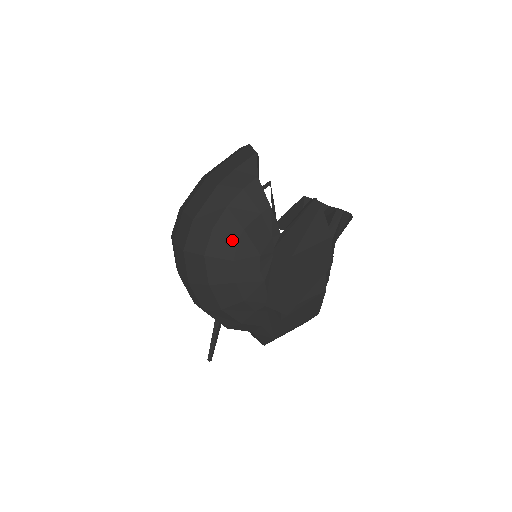
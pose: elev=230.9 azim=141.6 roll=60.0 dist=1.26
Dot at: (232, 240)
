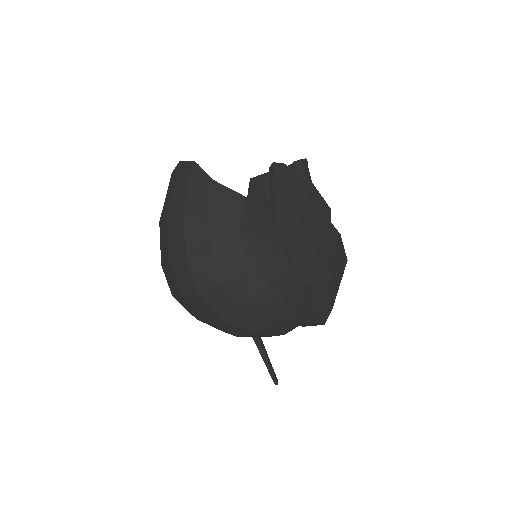
Dot at: (237, 250)
